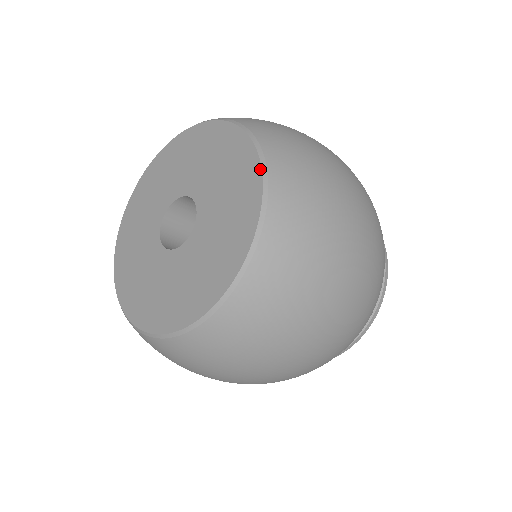
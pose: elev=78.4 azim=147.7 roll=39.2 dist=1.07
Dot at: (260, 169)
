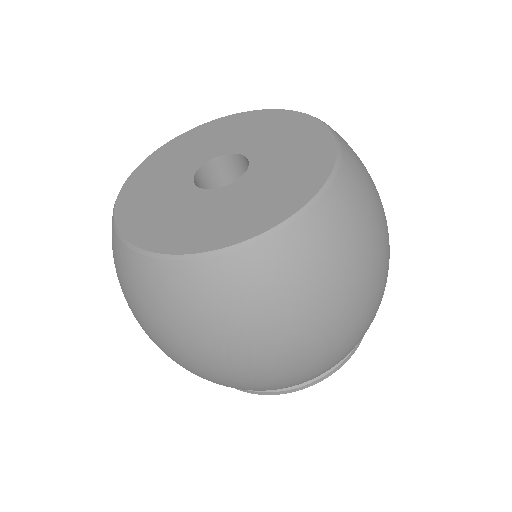
Dot at: (269, 109)
